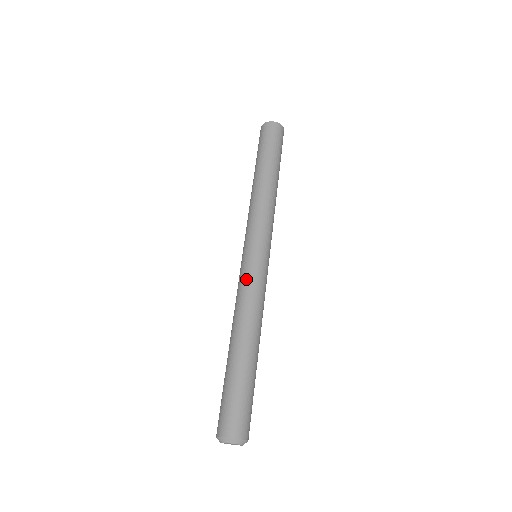
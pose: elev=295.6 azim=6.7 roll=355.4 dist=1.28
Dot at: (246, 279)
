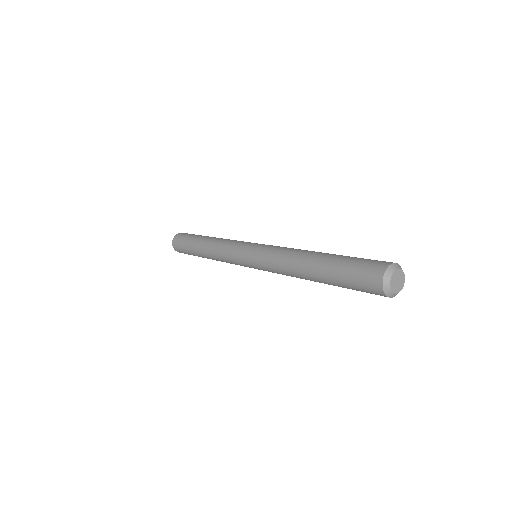
Dot at: (276, 246)
